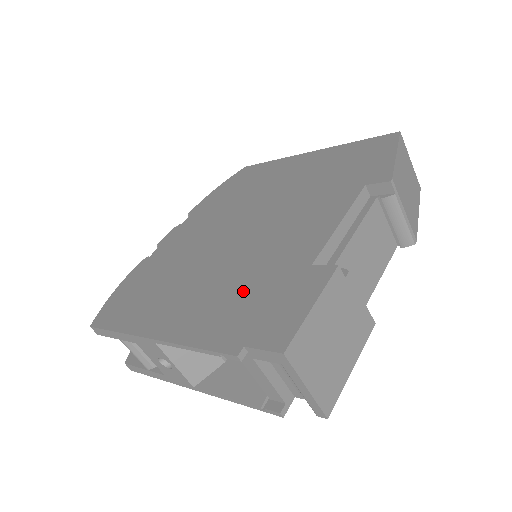
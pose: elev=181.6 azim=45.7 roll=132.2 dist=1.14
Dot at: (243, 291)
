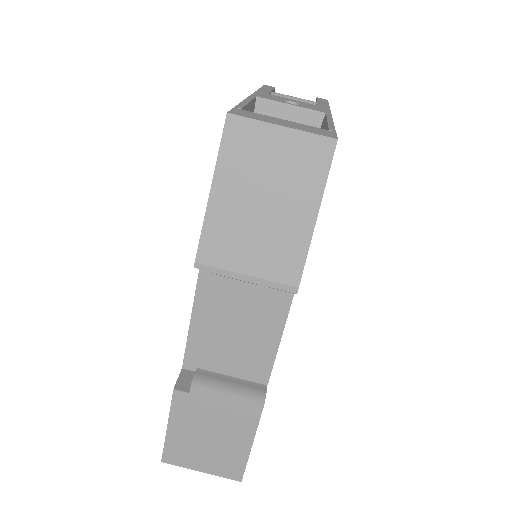
Dot at: occluded
